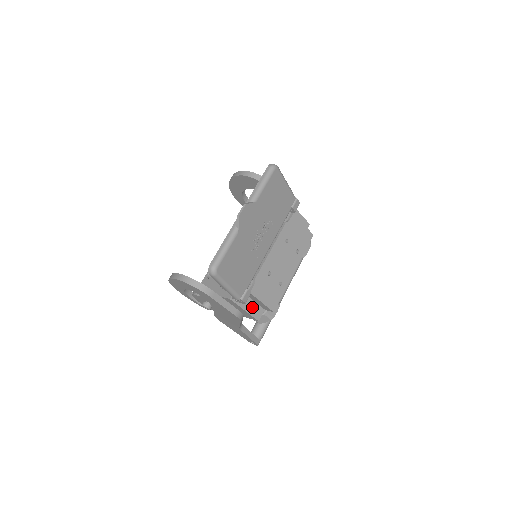
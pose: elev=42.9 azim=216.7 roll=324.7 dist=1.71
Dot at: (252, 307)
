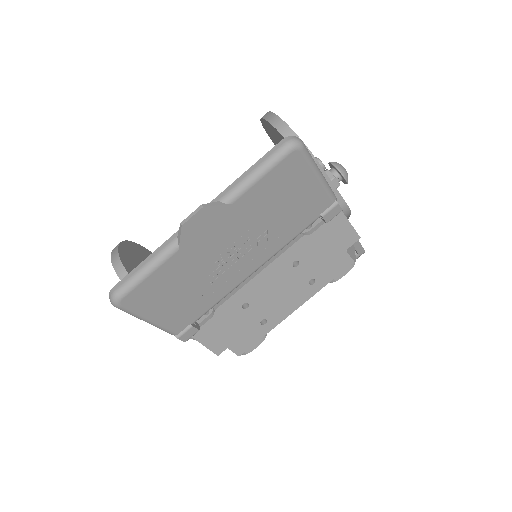
Dot at: (210, 337)
